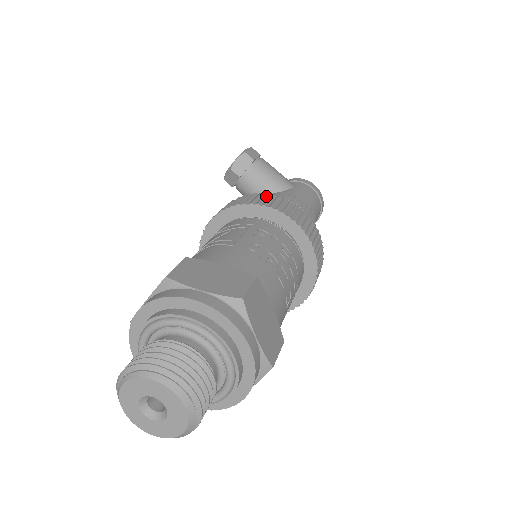
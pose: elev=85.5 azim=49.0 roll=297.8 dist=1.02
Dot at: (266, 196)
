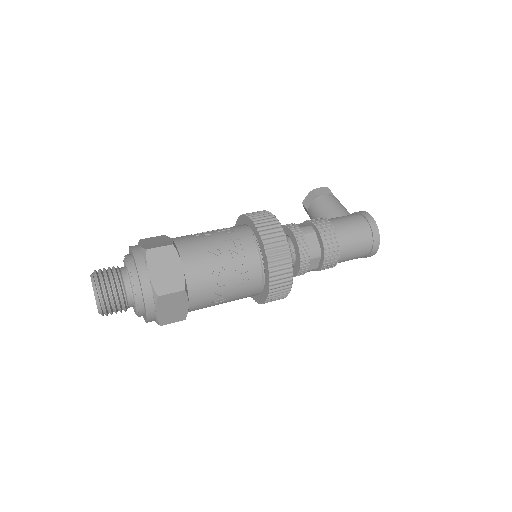
Dot at: (261, 211)
